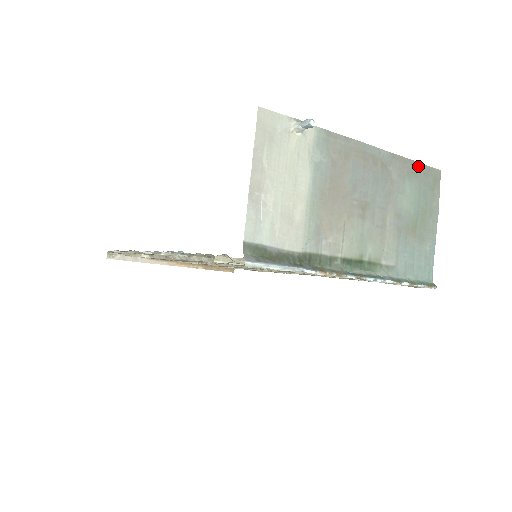
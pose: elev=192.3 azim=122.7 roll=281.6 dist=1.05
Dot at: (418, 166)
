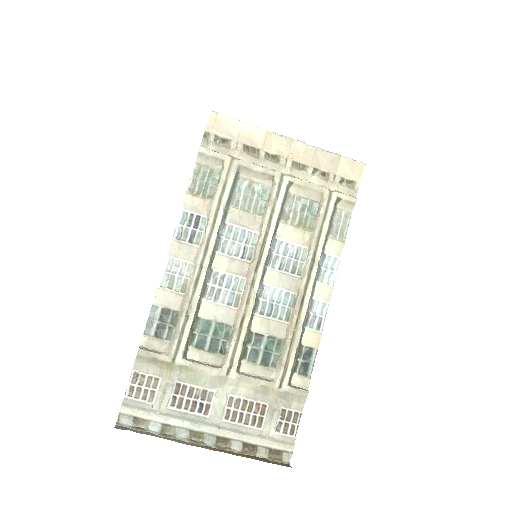
Dot at: occluded
